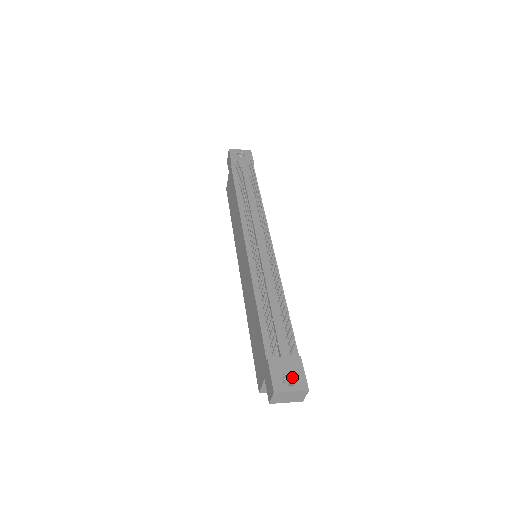
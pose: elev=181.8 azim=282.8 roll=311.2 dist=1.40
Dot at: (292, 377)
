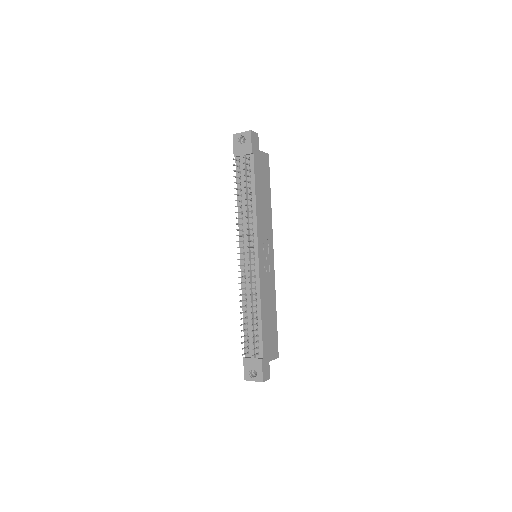
Dot at: (256, 371)
